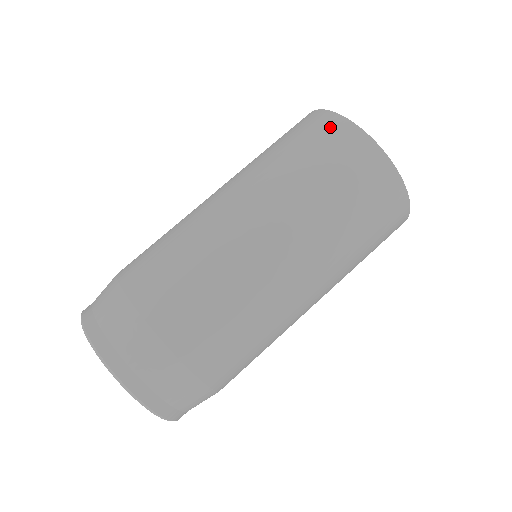
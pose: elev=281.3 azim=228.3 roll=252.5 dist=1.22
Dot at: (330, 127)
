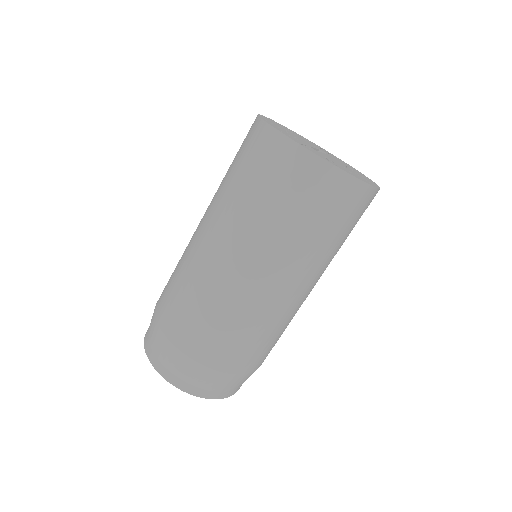
Dot at: (266, 144)
